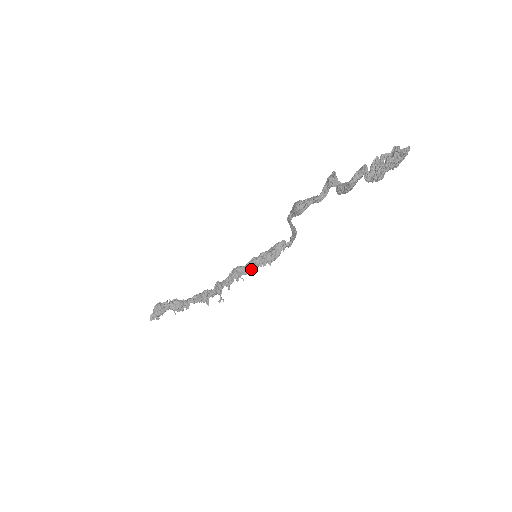
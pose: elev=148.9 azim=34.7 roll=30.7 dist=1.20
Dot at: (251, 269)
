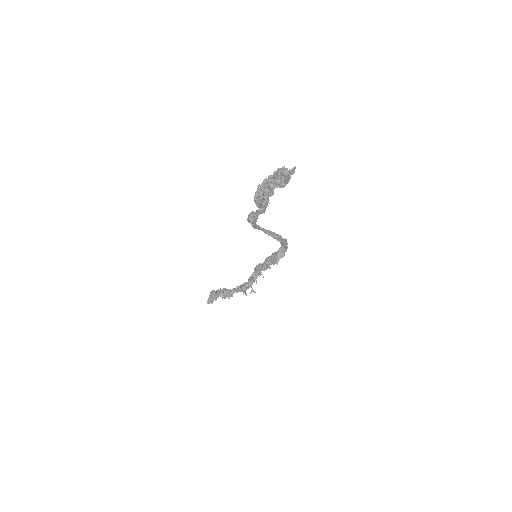
Dot at: (265, 267)
